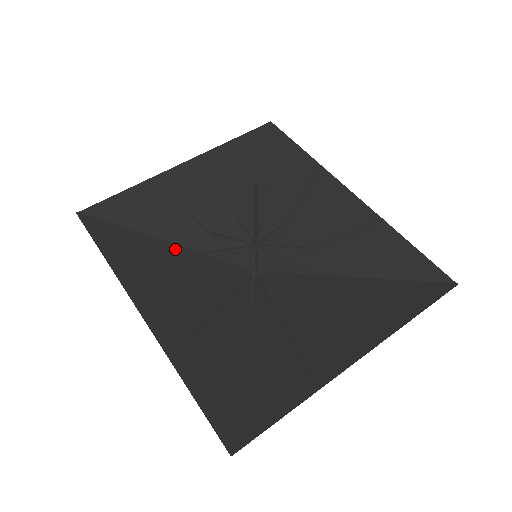
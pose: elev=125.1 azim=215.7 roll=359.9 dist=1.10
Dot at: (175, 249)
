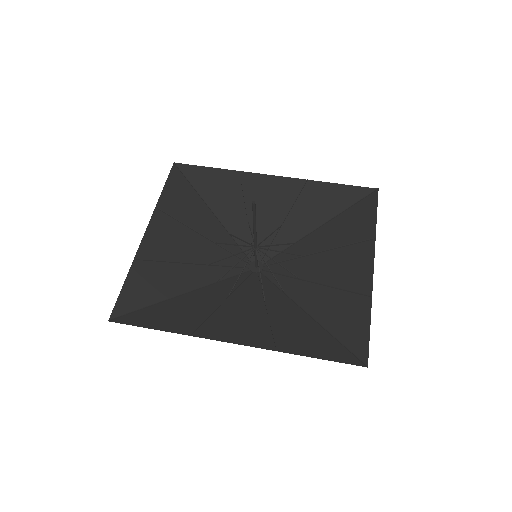
Dot at: (197, 292)
